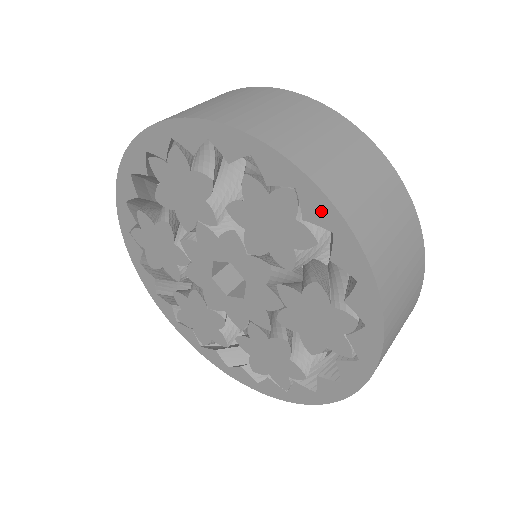
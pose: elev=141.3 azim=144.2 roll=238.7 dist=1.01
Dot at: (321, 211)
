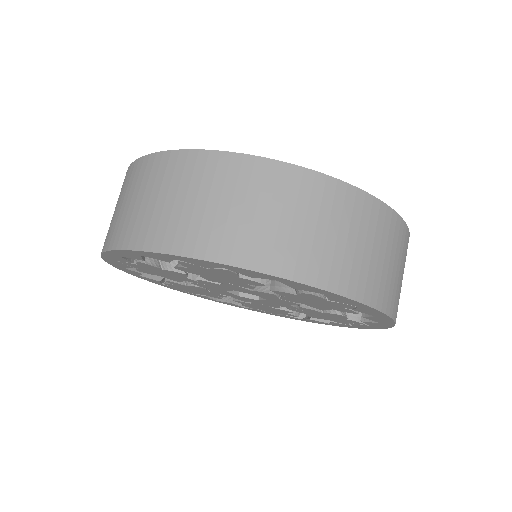
Dot at: (374, 313)
